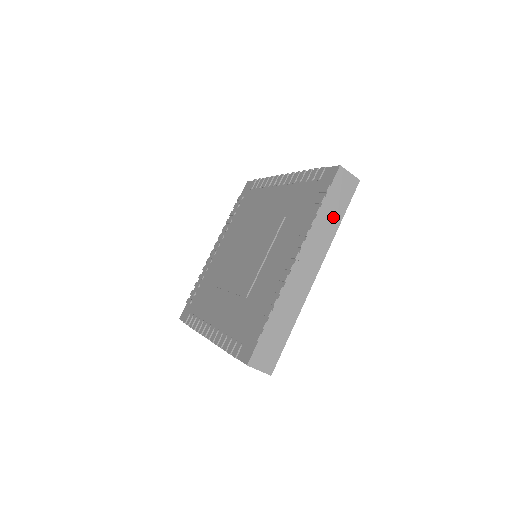
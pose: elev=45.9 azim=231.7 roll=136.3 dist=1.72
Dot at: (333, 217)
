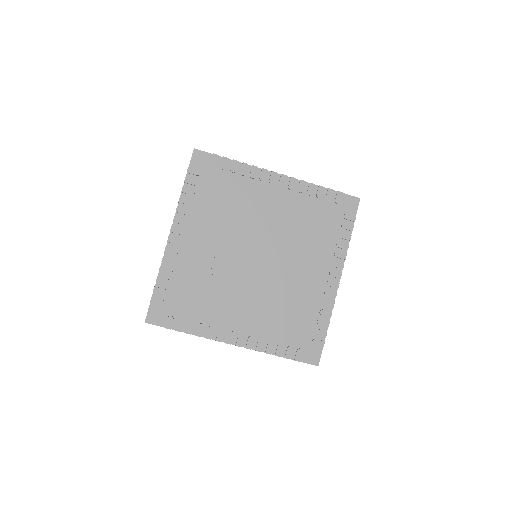
Dot at: occluded
